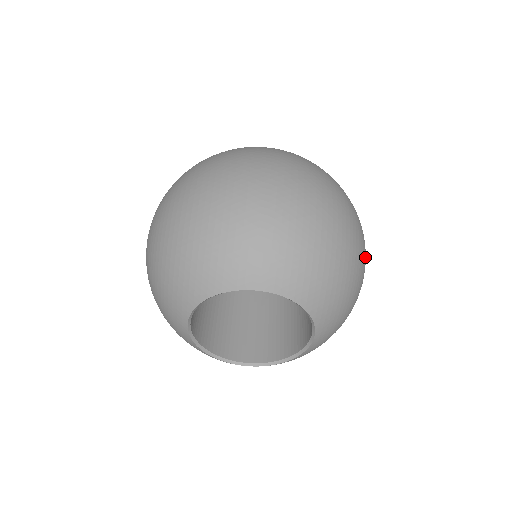
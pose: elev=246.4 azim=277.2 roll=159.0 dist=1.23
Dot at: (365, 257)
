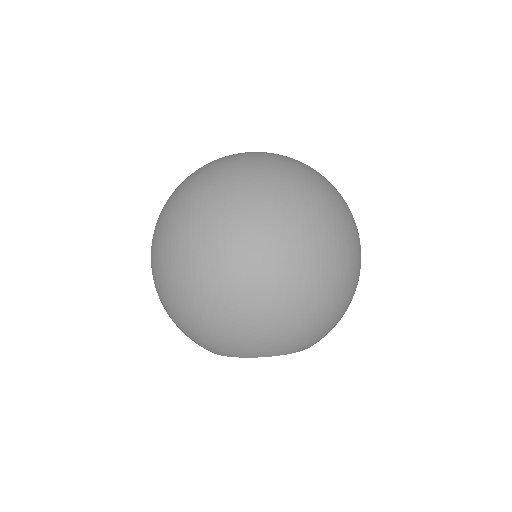
Dot at: (357, 272)
